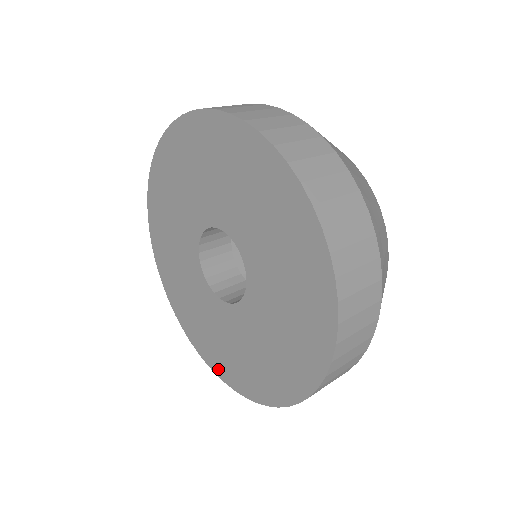
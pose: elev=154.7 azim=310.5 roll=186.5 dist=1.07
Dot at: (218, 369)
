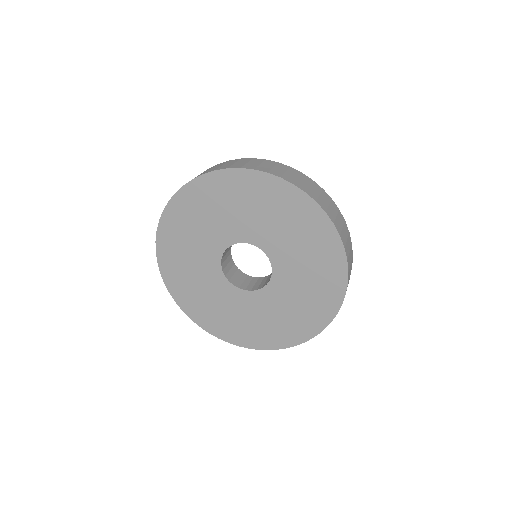
Dot at: (264, 344)
